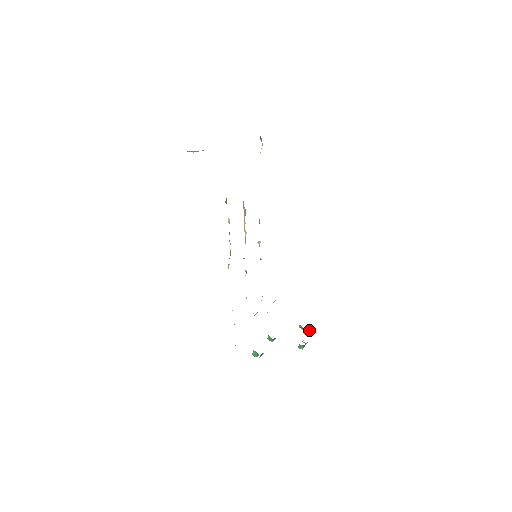
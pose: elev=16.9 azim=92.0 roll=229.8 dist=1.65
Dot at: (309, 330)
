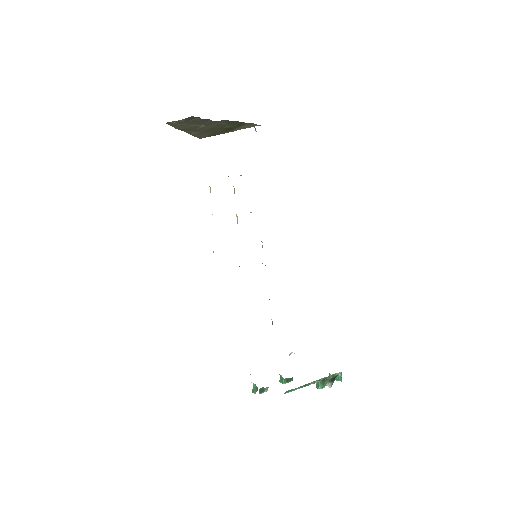
Dot at: (340, 378)
